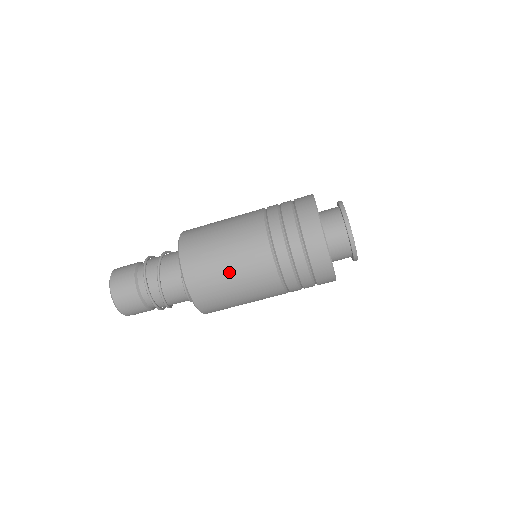
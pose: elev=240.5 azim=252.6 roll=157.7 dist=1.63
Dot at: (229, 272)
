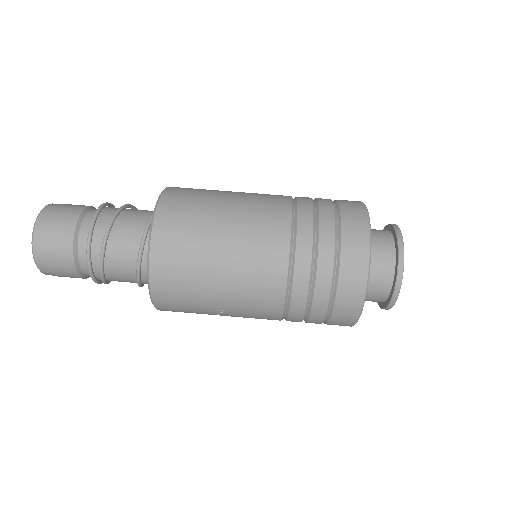
Dot at: (225, 205)
